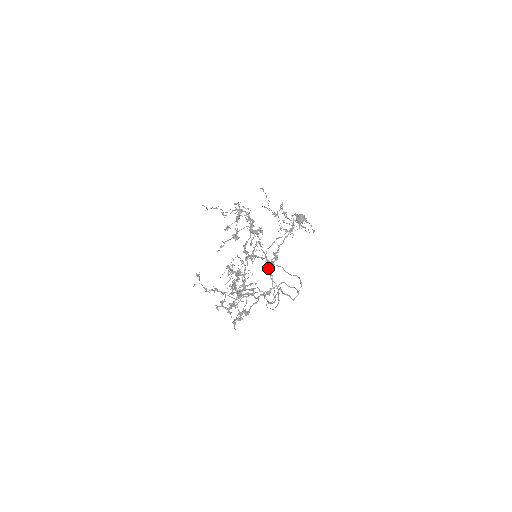
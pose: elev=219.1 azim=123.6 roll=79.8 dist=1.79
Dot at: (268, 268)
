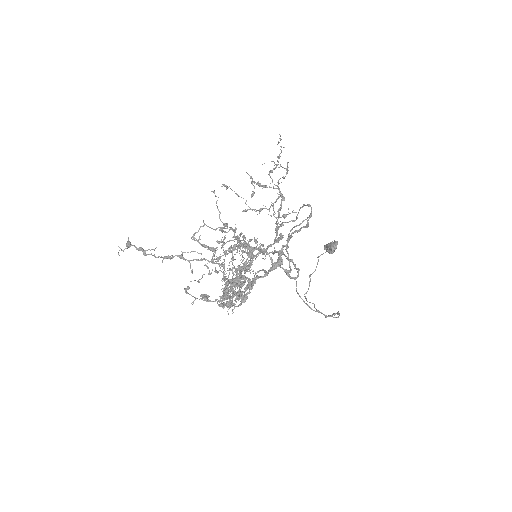
Dot at: occluded
